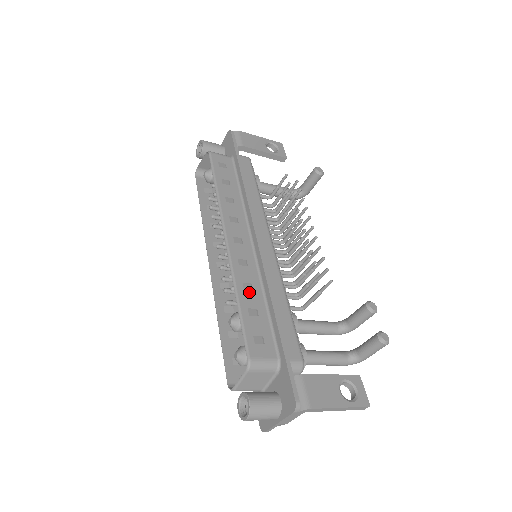
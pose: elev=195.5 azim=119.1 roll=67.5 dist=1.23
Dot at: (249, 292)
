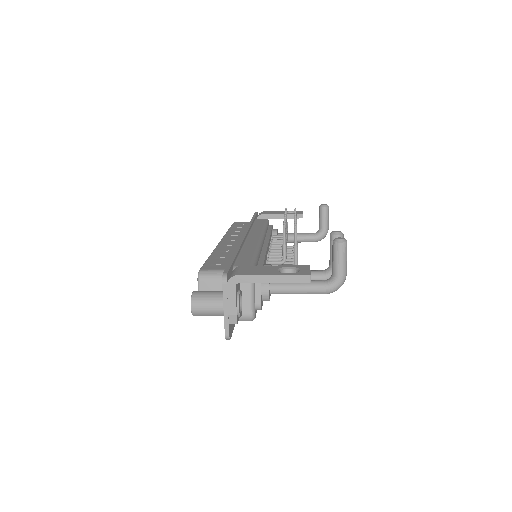
Dot at: (223, 253)
